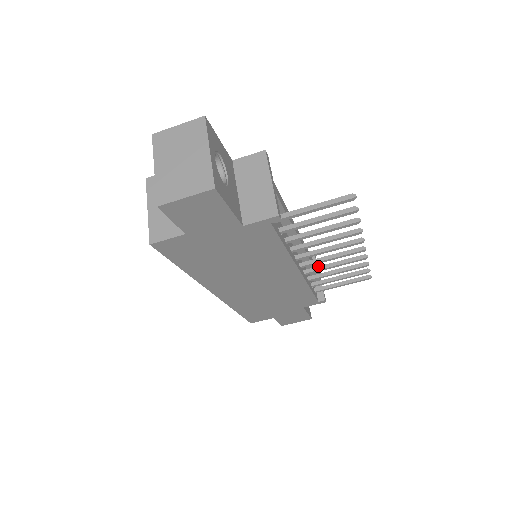
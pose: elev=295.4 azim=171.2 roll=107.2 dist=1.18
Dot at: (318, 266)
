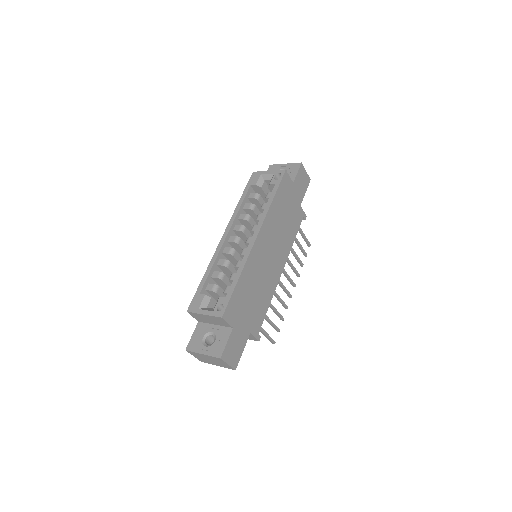
Dot at: occluded
